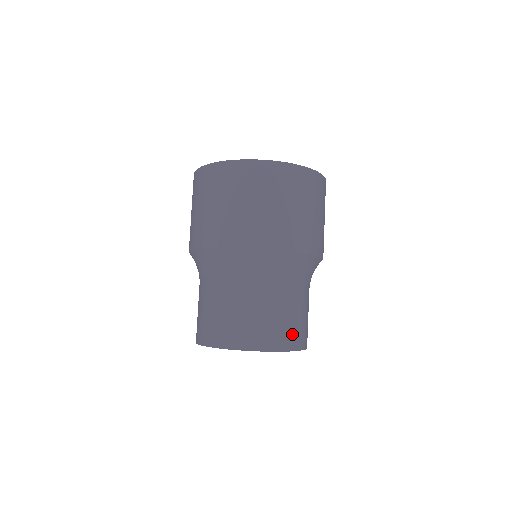
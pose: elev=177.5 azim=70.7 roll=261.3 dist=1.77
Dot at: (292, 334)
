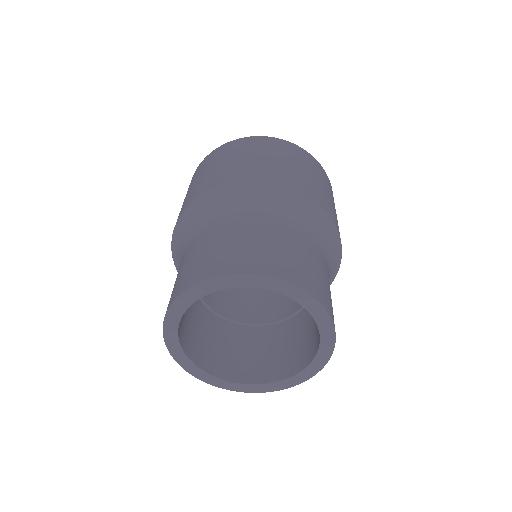
Dot at: (259, 258)
